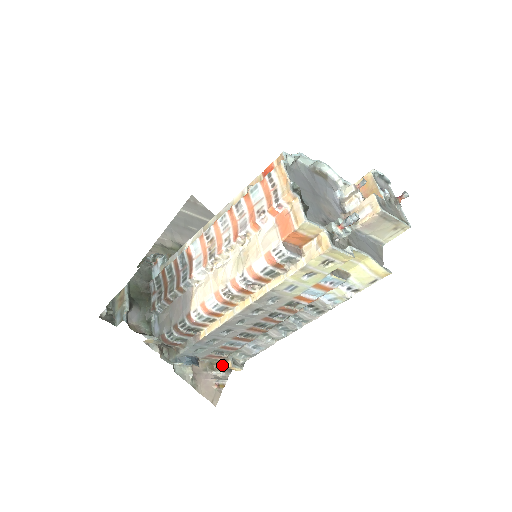
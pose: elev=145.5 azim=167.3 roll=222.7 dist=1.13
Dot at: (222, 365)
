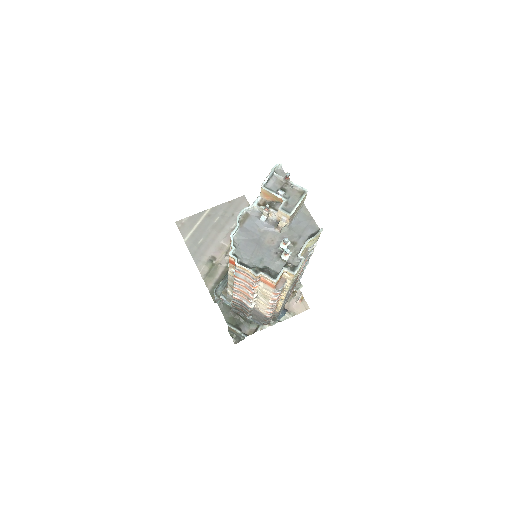
Dot at: (293, 293)
